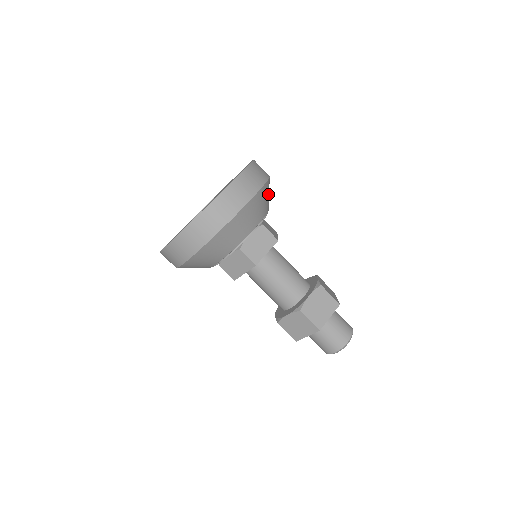
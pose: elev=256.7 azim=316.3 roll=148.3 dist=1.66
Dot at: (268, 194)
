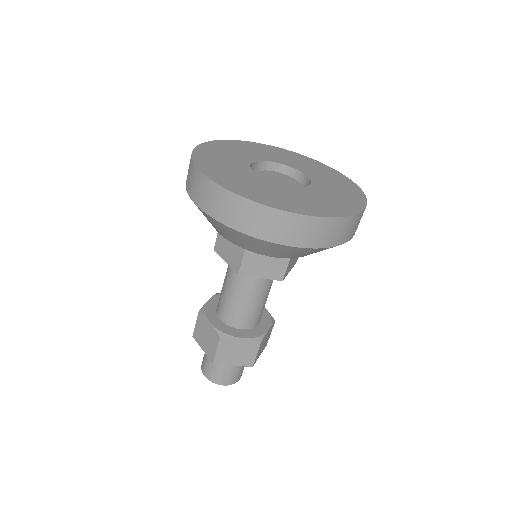
Dot at: occluded
